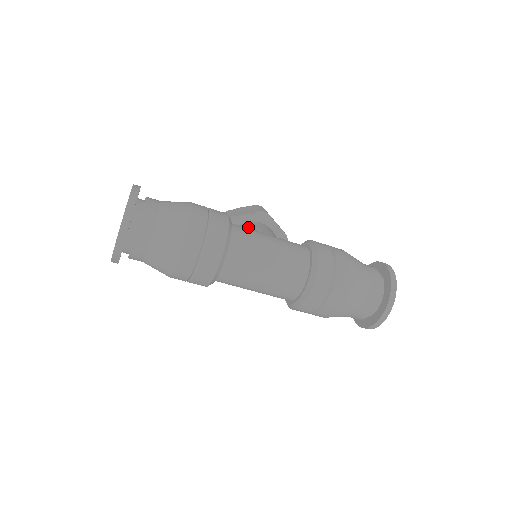
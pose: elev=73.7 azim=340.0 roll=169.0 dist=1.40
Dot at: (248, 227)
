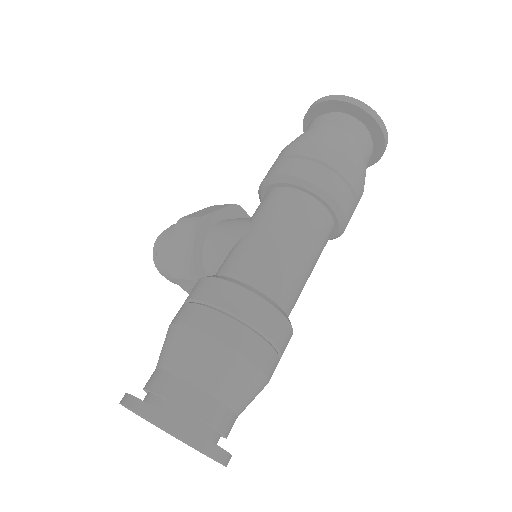
Dot at: (218, 252)
